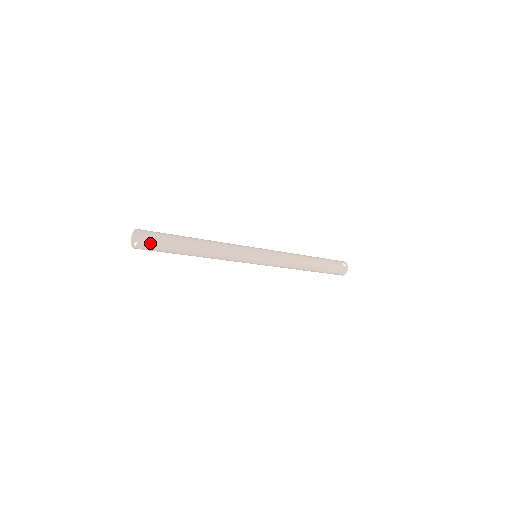
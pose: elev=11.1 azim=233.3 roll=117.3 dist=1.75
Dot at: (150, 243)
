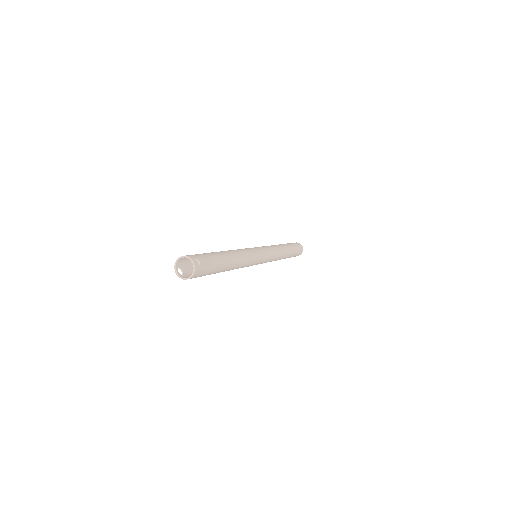
Dot at: (201, 272)
